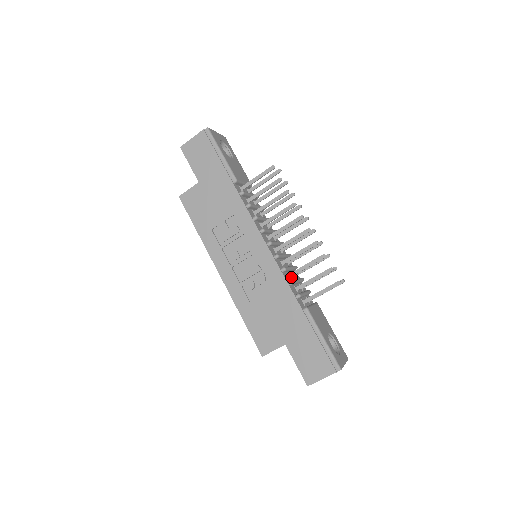
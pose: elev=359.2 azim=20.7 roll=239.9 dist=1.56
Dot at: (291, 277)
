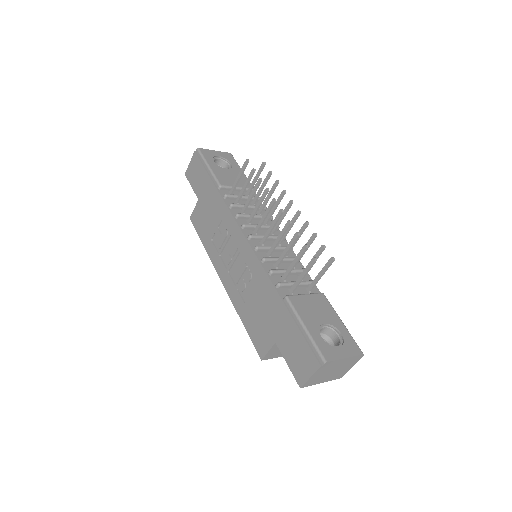
Dot at: (282, 268)
